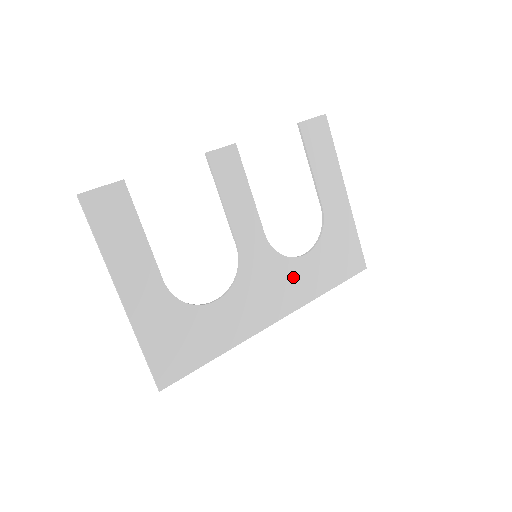
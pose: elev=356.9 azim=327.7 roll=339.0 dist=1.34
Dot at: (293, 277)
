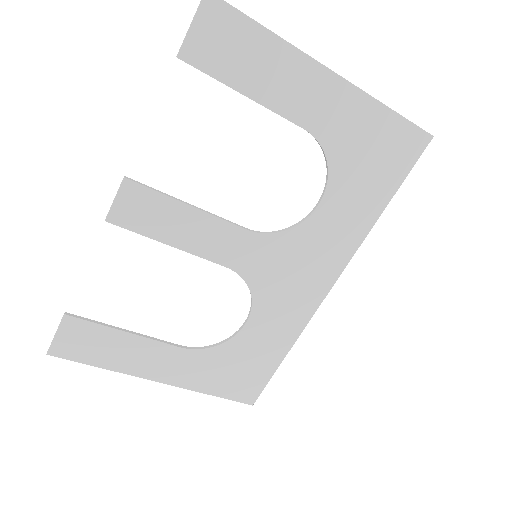
Dot at: (320, 238)
